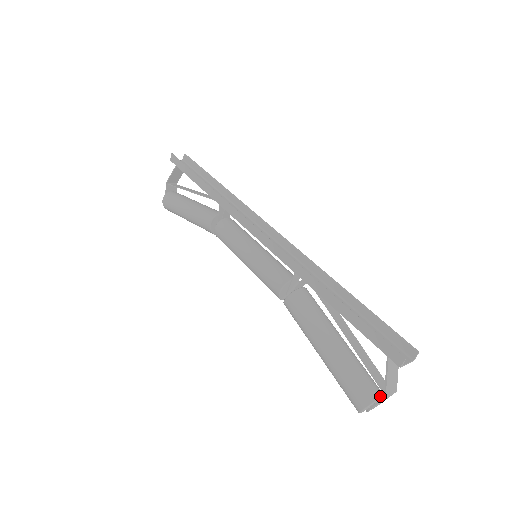
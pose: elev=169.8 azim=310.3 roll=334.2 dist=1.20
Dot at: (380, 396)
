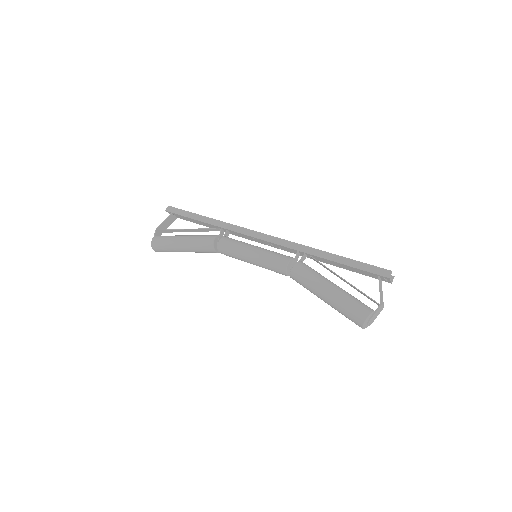
Dot at: occluded
